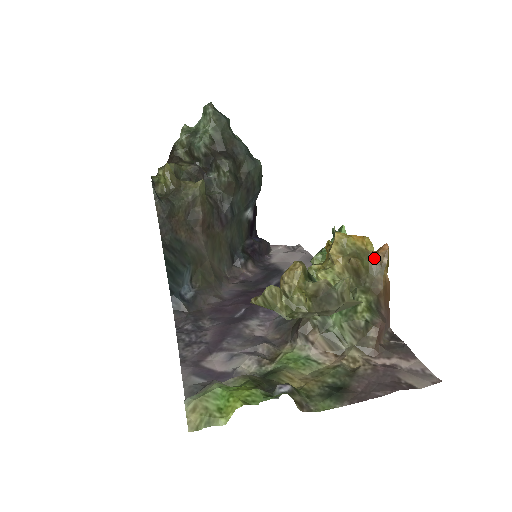
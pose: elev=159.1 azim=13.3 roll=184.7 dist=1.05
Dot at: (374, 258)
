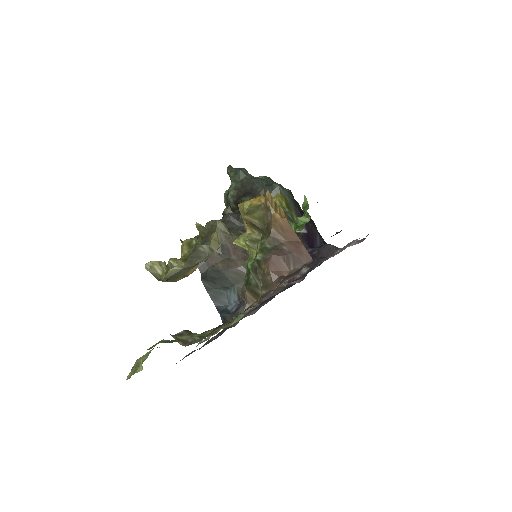
Dot at: (264, 207)
